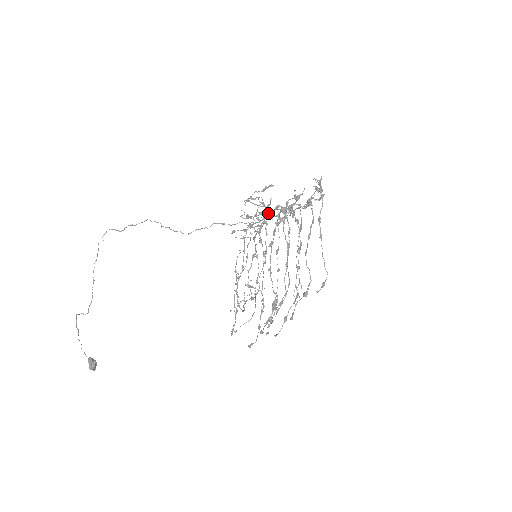
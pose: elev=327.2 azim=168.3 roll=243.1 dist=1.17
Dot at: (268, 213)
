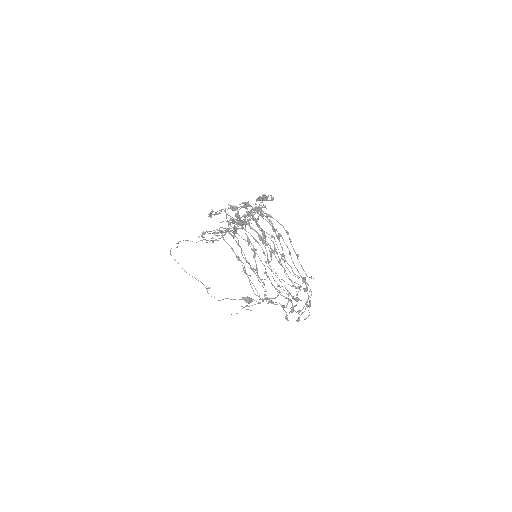
Dot at: occluded
